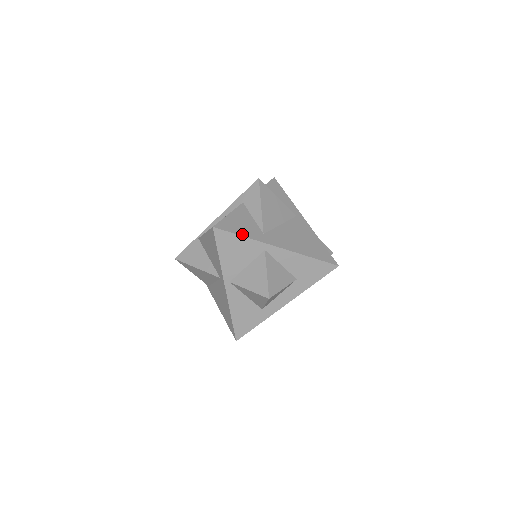
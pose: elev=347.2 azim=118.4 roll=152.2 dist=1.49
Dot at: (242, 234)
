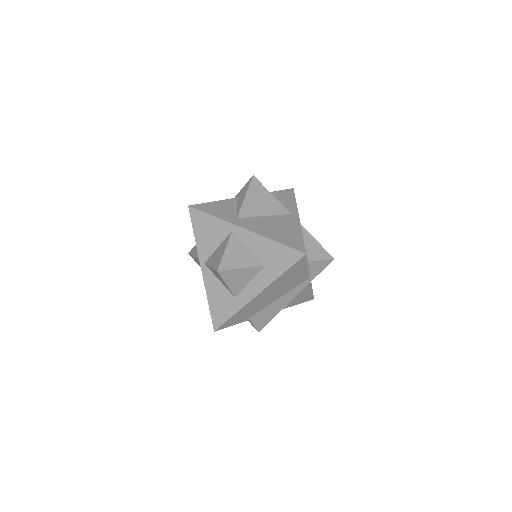
Dot at: (213, 214)
